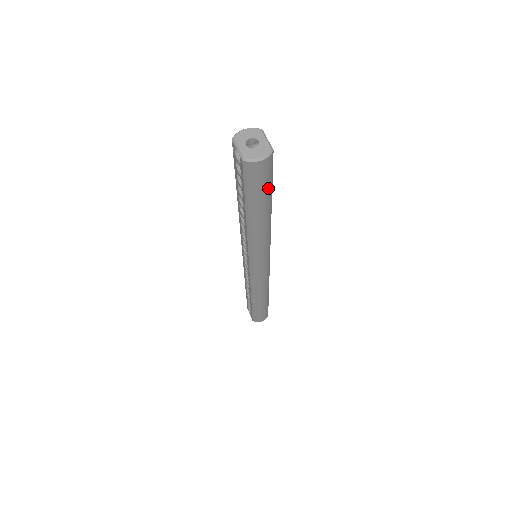
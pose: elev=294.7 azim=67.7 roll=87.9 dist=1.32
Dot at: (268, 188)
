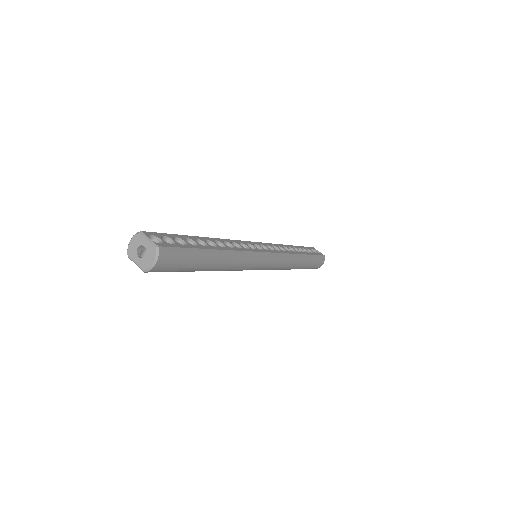
Dot at: (190, 256)
